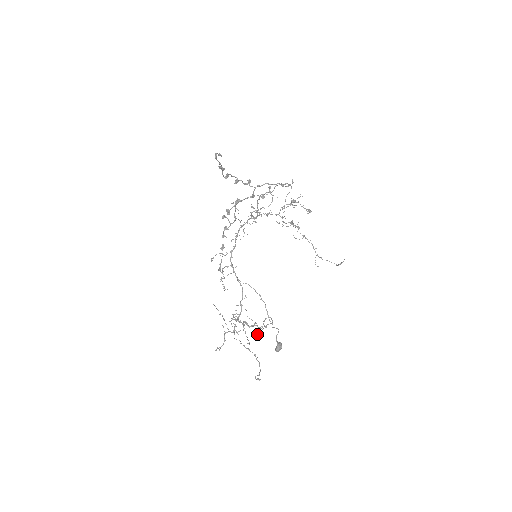
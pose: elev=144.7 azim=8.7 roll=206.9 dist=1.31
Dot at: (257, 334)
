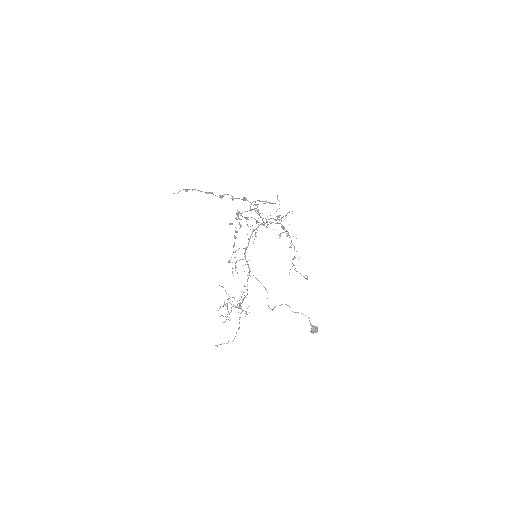
Dot at: occluded
